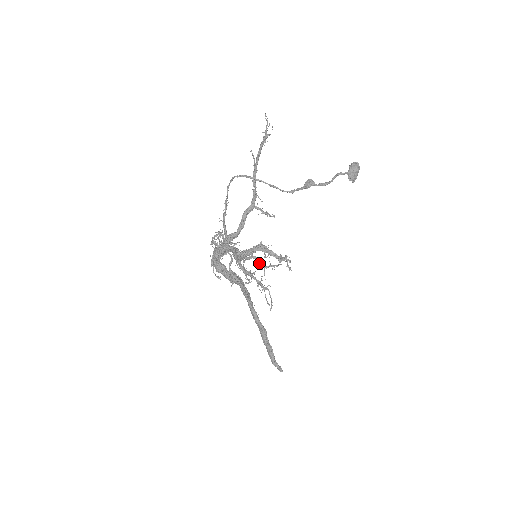
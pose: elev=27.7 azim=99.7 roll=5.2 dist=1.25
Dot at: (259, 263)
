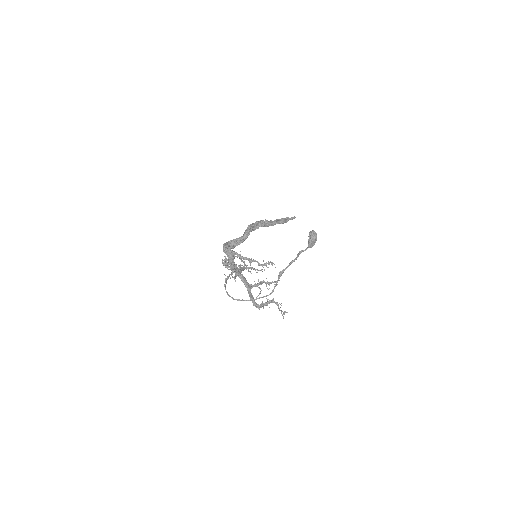
Dot at: occluded
